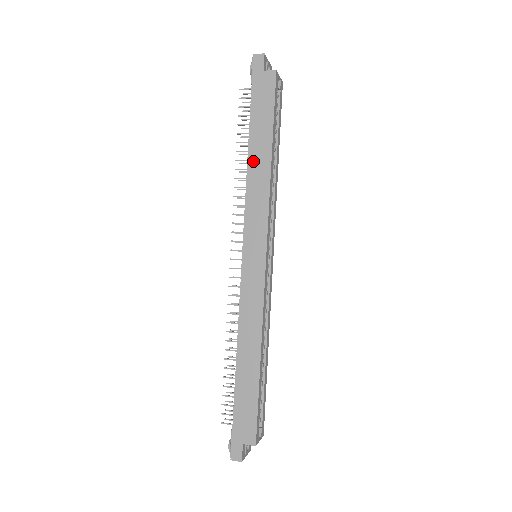
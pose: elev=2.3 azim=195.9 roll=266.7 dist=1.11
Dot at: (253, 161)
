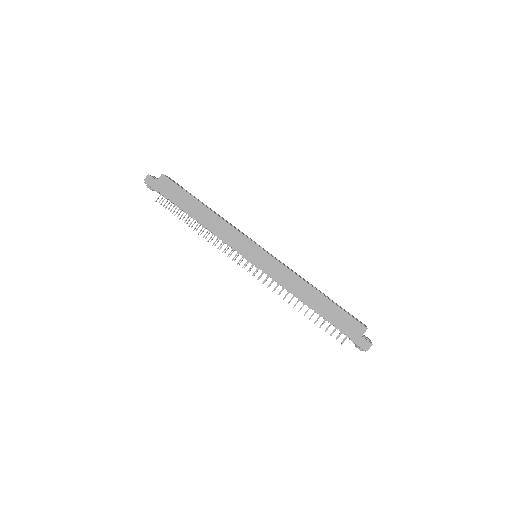
Dot at: (202, 219)
